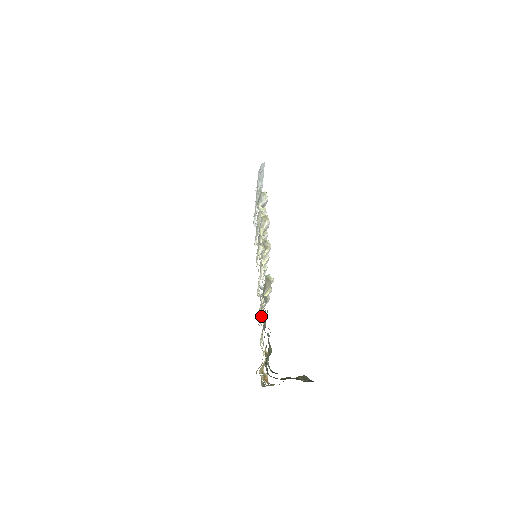
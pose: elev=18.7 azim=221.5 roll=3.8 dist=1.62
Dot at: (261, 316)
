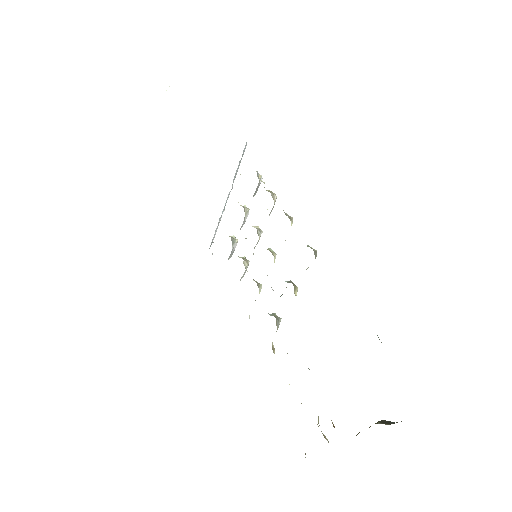
Dot at: (274, 352)
